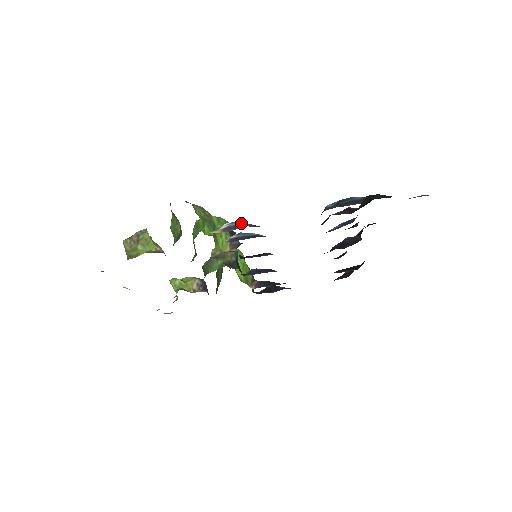
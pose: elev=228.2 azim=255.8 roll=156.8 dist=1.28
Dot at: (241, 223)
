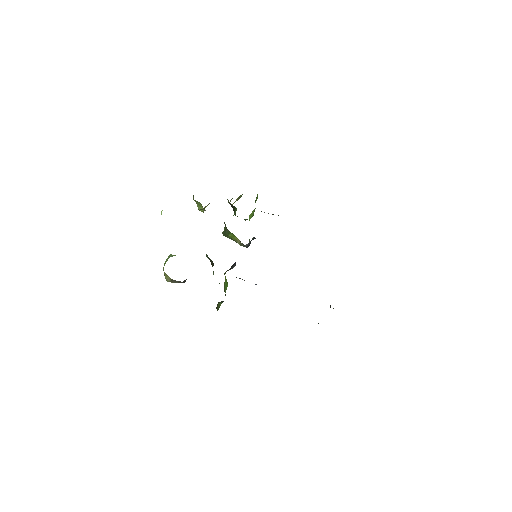
Dot at: occluded
